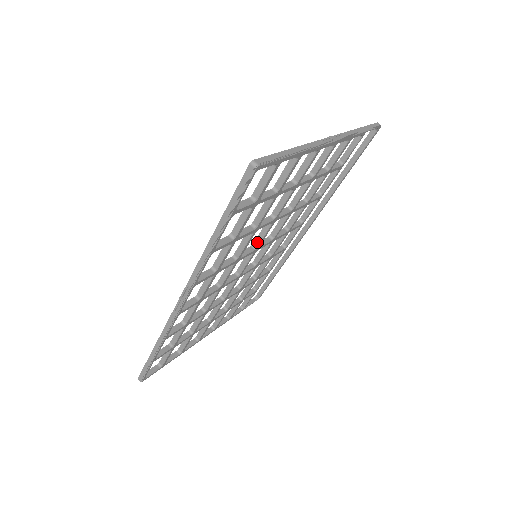
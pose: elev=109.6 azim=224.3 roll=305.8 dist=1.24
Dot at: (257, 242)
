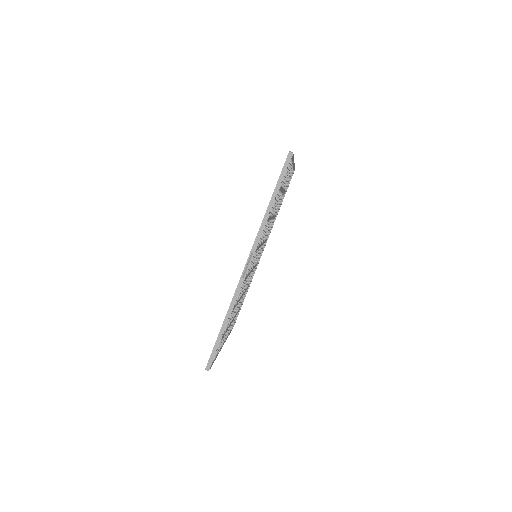
Dot at: occluded
